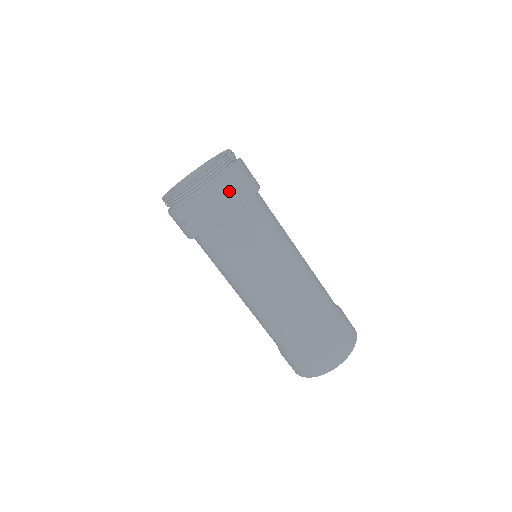
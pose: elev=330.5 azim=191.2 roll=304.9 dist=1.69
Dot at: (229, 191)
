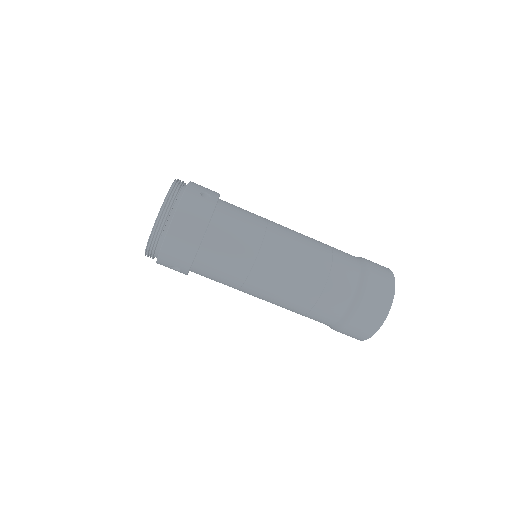
Dot at: (187, 219)
